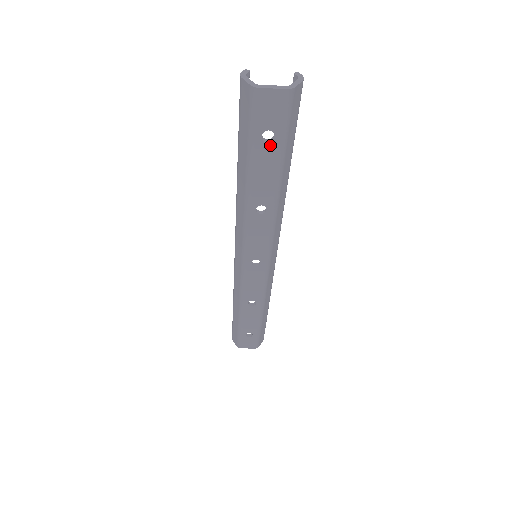
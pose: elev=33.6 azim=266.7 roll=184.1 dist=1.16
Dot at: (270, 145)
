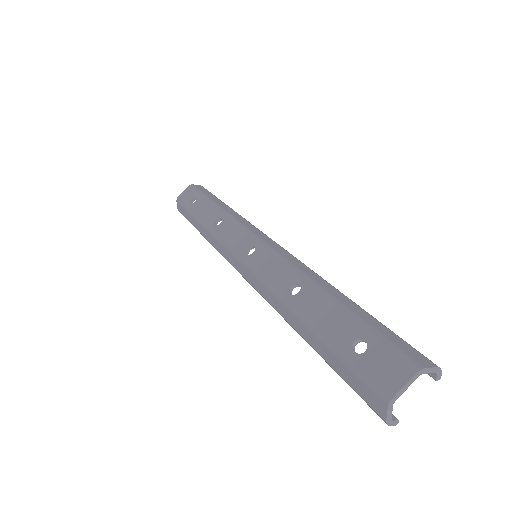
Dot at: (197, 201)
